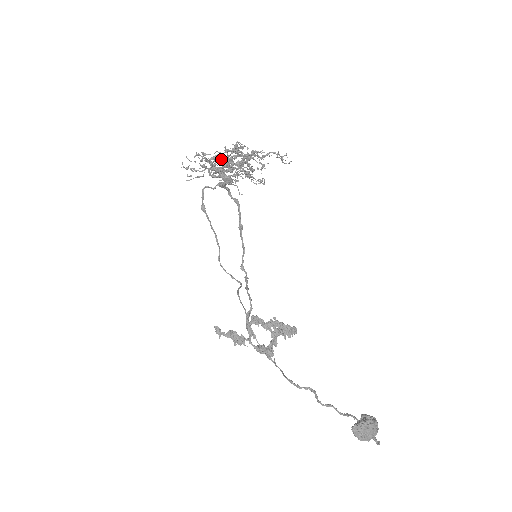
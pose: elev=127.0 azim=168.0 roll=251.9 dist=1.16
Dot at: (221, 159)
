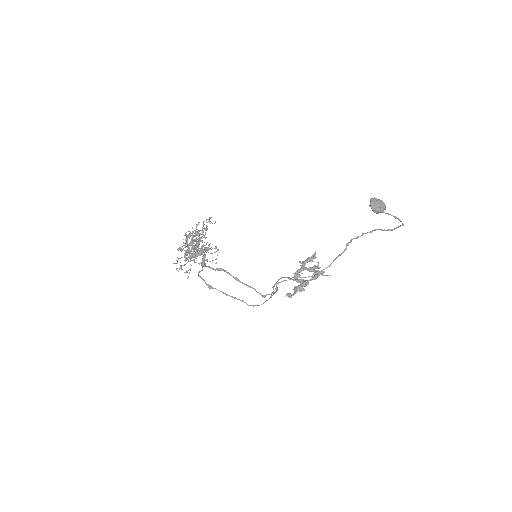
Dot at: occluded
